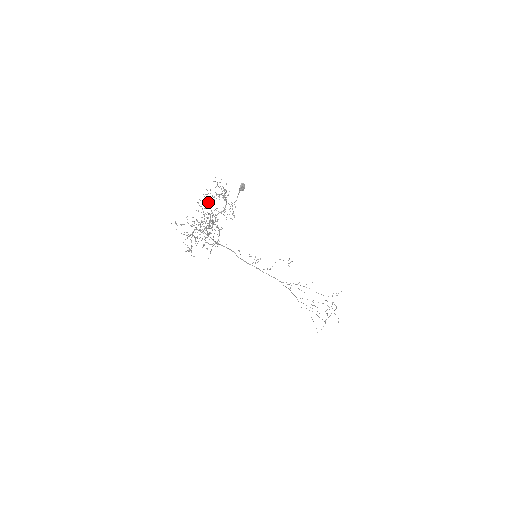
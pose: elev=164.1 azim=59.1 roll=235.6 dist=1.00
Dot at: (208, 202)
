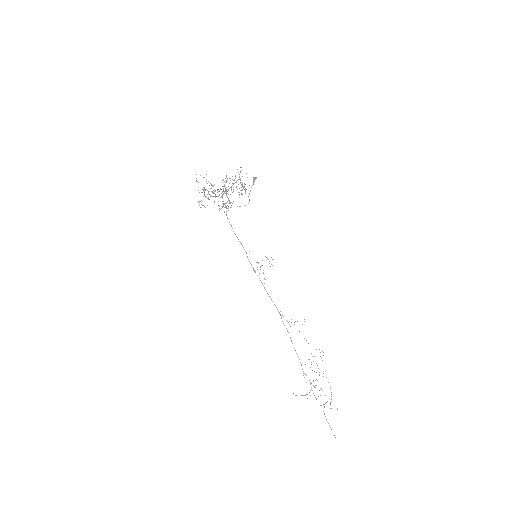
Dot at: occluded
